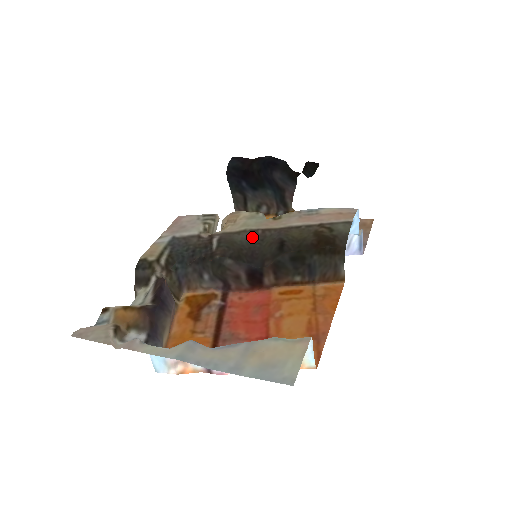
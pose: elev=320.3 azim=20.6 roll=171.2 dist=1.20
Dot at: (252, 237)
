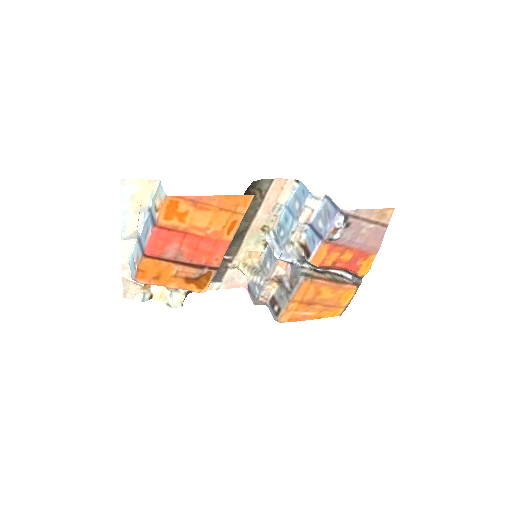
Dot at: (240, 239)
